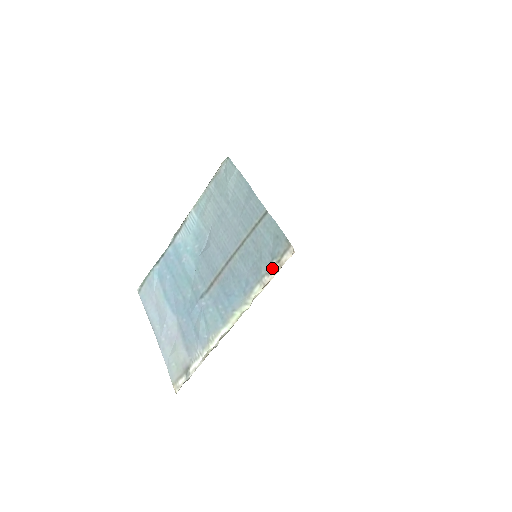
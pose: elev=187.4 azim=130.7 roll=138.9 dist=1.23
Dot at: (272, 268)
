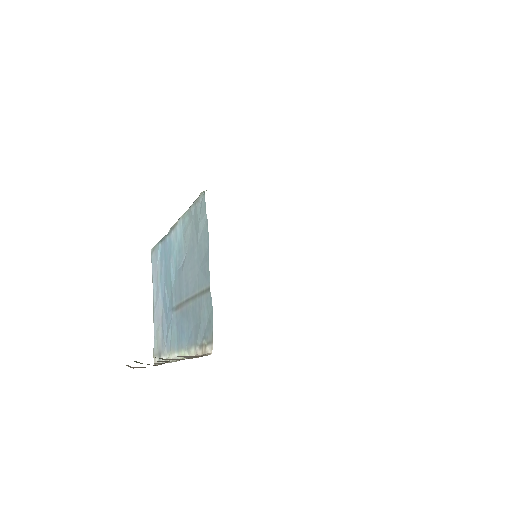
Dot at: (202, 346)
